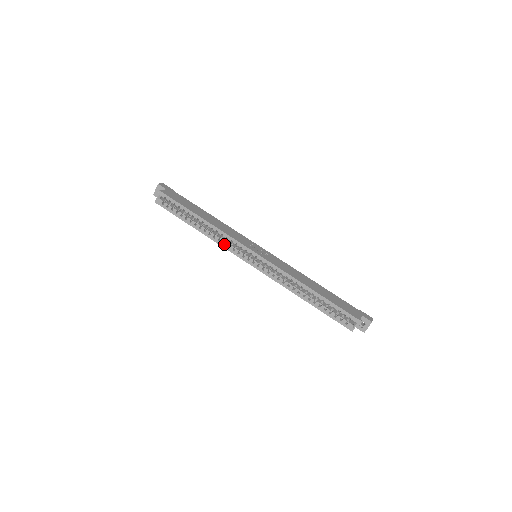
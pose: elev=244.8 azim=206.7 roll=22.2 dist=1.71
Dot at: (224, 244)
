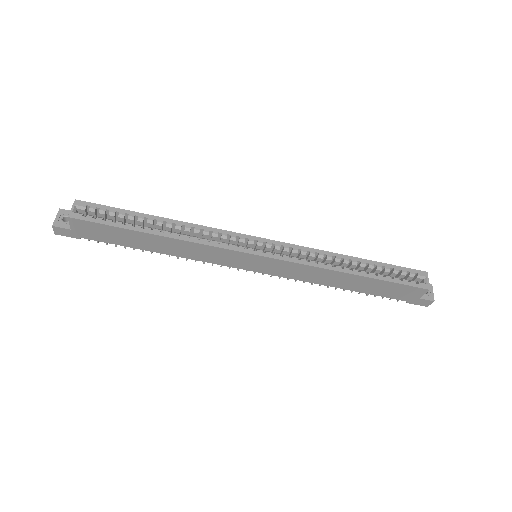
Dot at: (209, 243)
